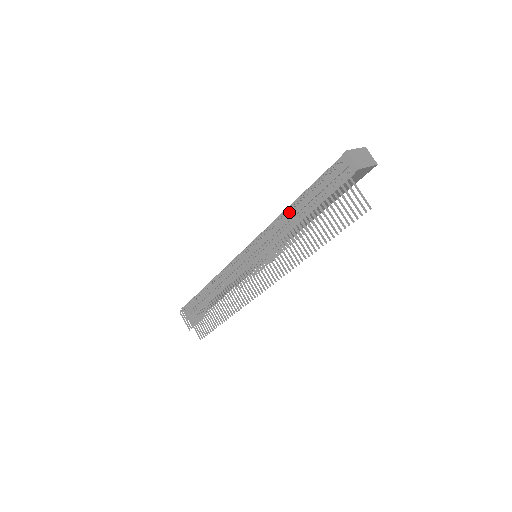
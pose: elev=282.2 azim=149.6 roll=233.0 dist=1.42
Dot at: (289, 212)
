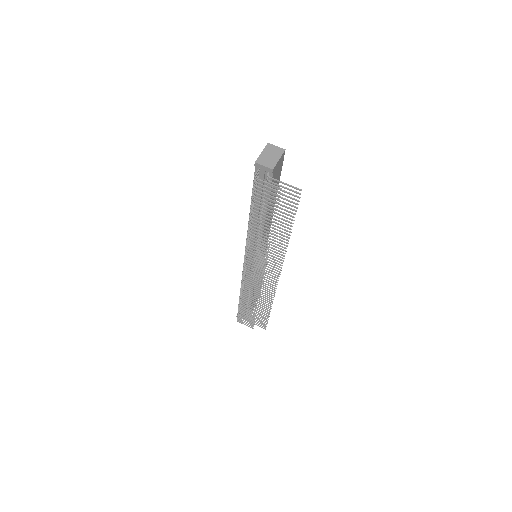
Dot at: occluded
